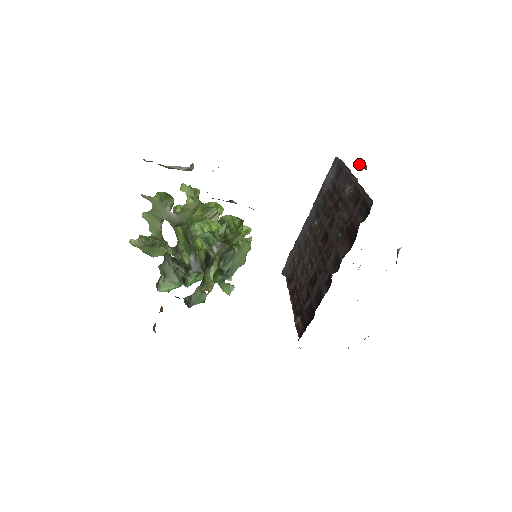
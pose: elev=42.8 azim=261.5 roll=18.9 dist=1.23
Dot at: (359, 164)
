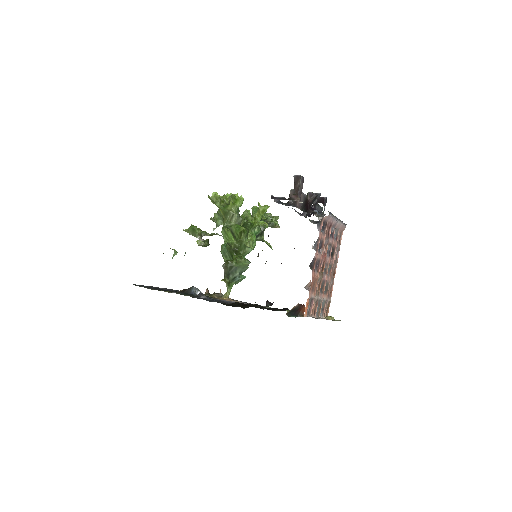
Dot at: (294, 184)
